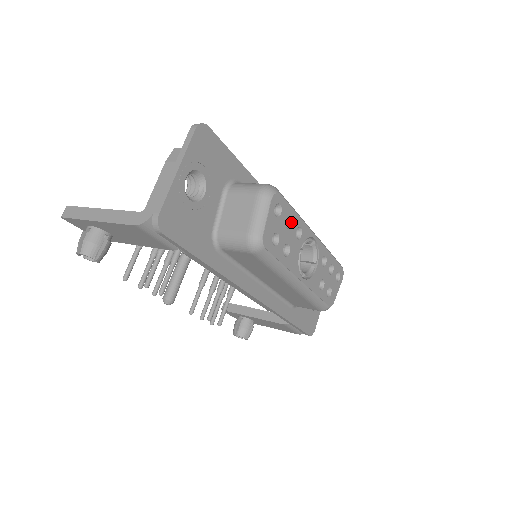
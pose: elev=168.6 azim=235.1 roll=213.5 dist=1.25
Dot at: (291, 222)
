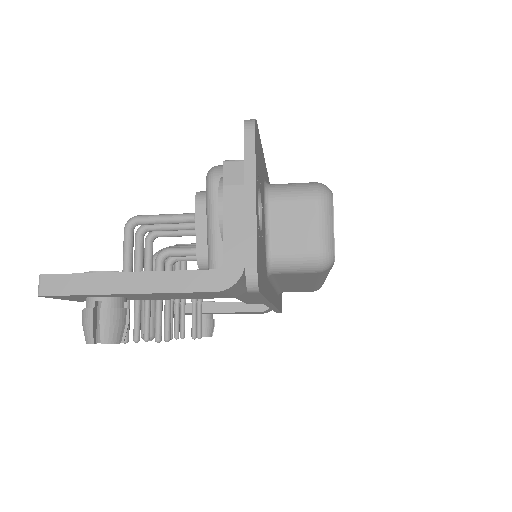
Dot at: occluded
